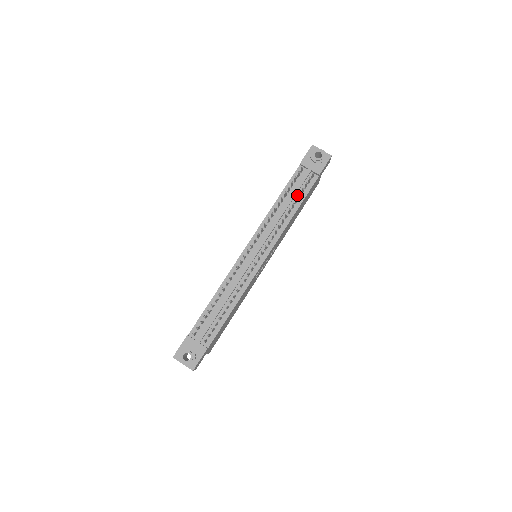
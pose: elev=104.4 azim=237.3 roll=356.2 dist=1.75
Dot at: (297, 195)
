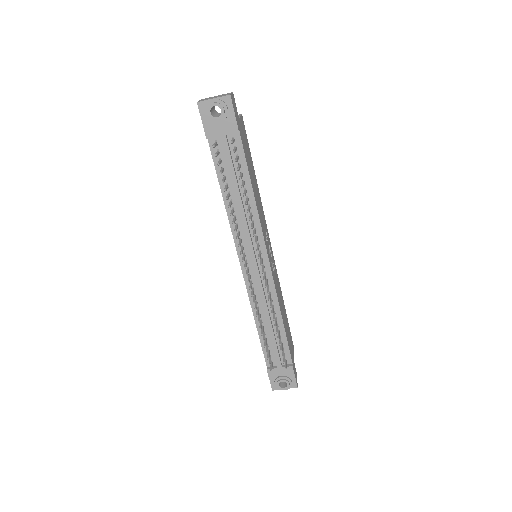
Dot at: (237, 174)
